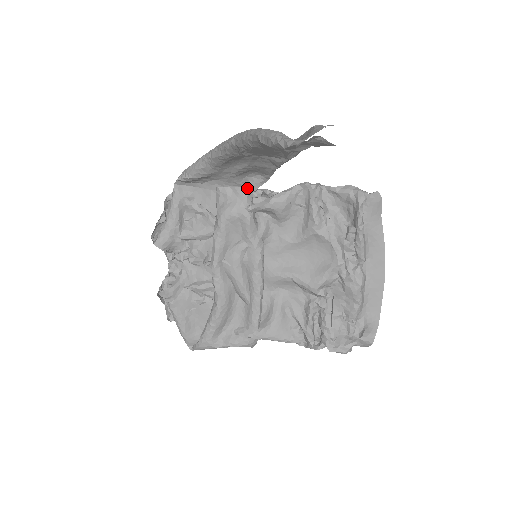
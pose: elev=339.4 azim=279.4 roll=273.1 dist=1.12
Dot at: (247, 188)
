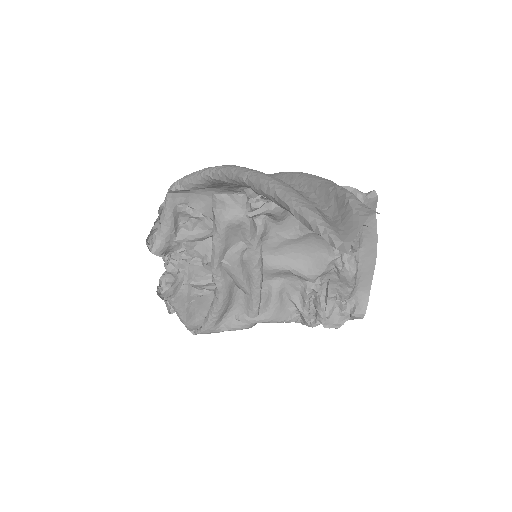
Dot at: (246, 195)
